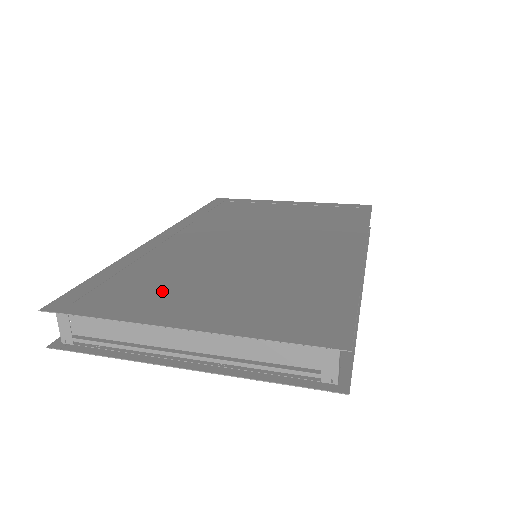
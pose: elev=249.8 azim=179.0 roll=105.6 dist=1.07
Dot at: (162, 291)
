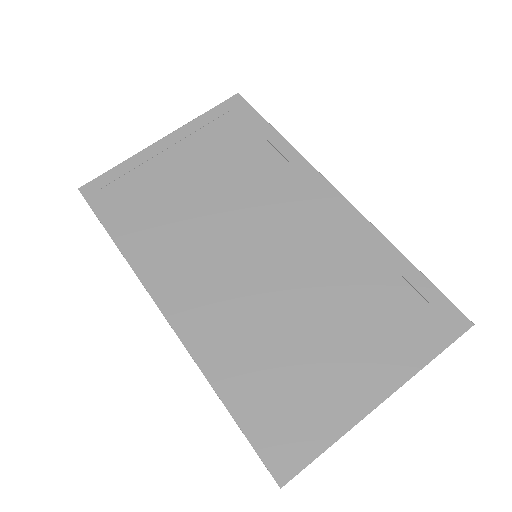
Dot at: (310, 381)
